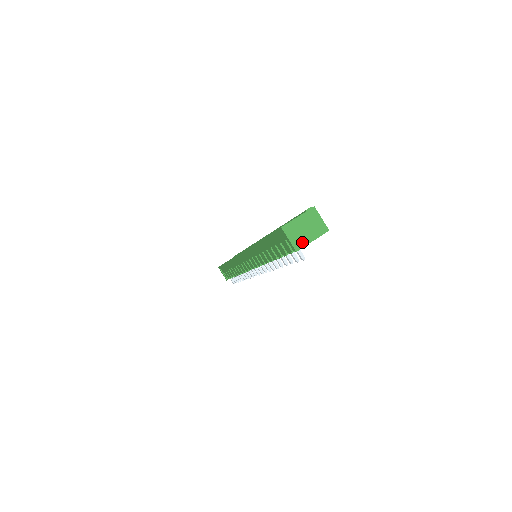
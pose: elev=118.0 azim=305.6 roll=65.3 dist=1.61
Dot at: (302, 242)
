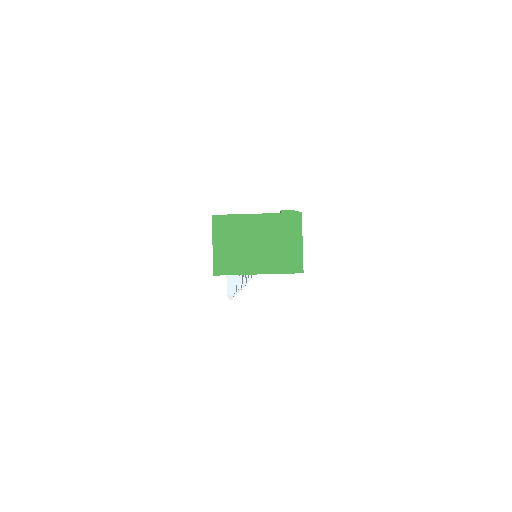
Dot at: (236, 264)
